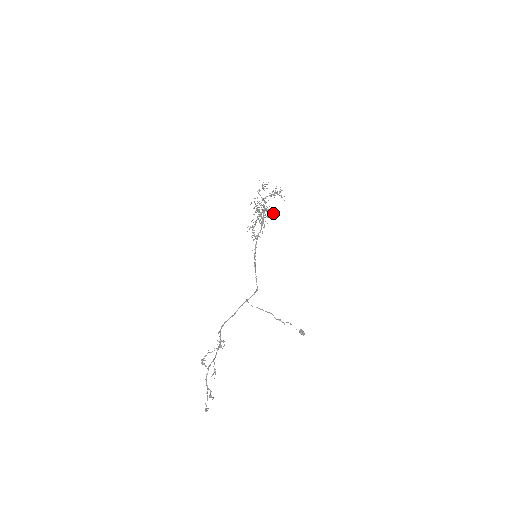
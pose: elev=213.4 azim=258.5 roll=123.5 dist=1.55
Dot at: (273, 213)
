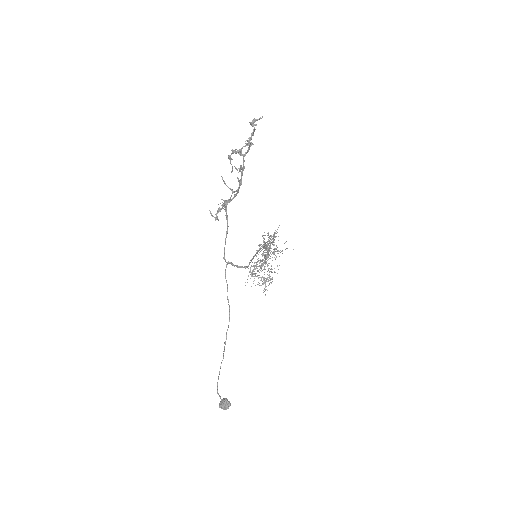
Dot at: occluded
